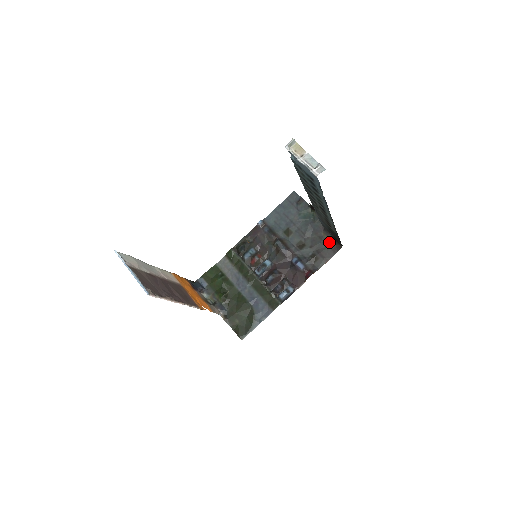
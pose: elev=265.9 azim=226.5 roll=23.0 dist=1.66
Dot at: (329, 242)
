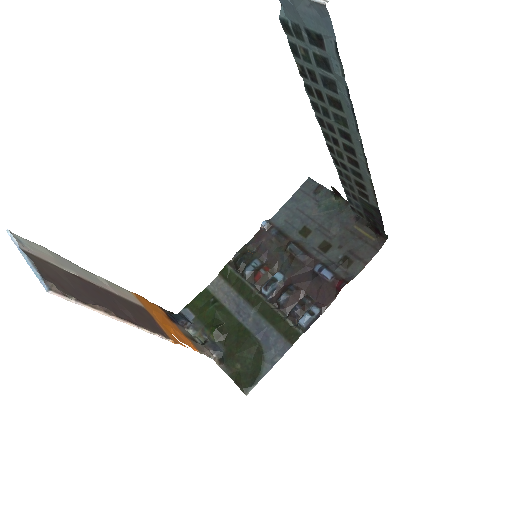
Dot at: (366, 237)
